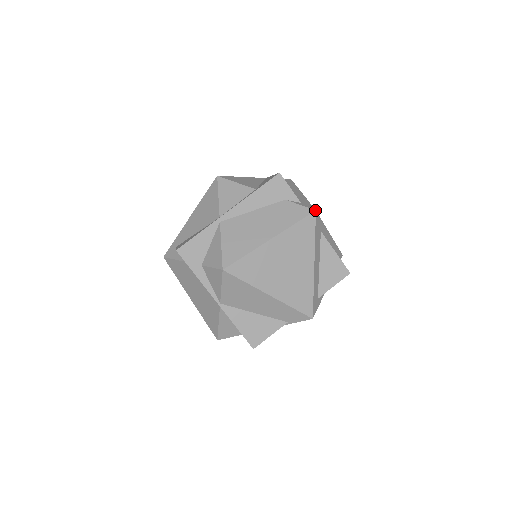
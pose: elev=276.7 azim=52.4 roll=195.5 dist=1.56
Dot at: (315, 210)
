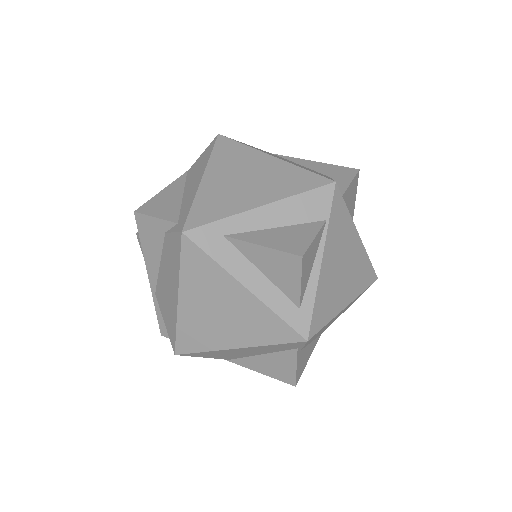
Dot at: (181, 232)
